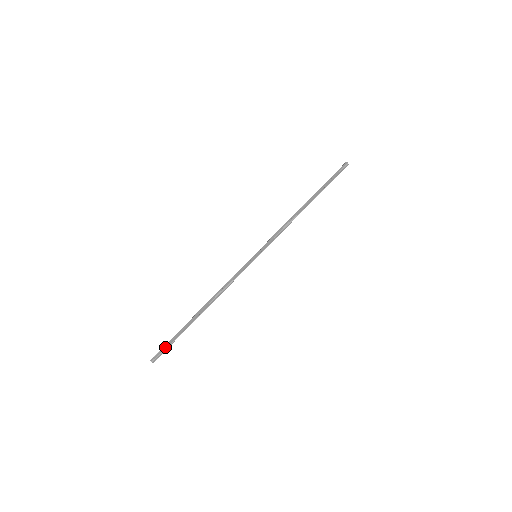
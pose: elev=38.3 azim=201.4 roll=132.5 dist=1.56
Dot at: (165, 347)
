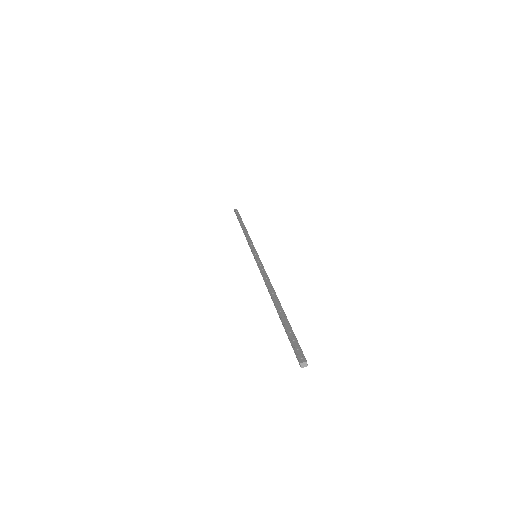
Dot at: (294, 340)
